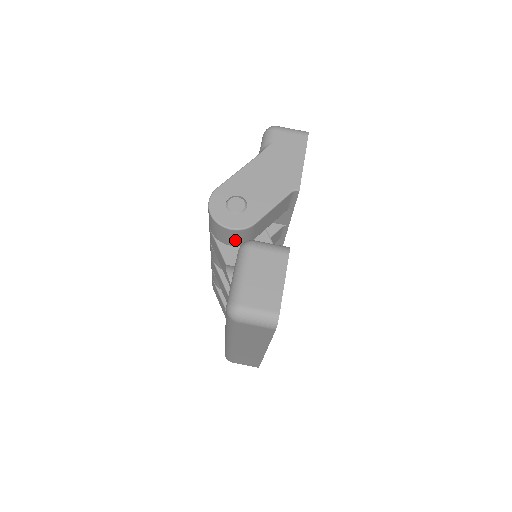
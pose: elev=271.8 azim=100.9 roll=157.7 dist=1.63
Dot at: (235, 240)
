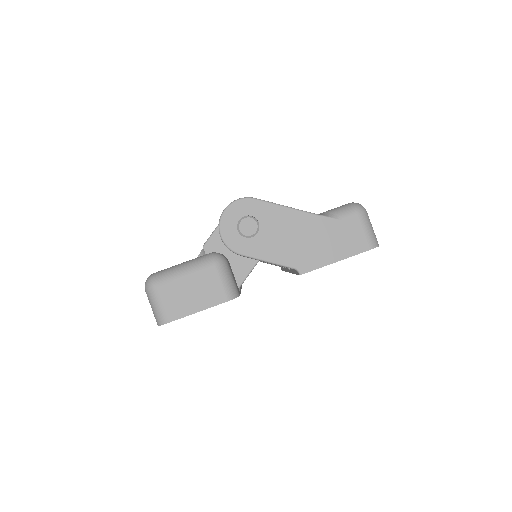
Dot at: occluded
